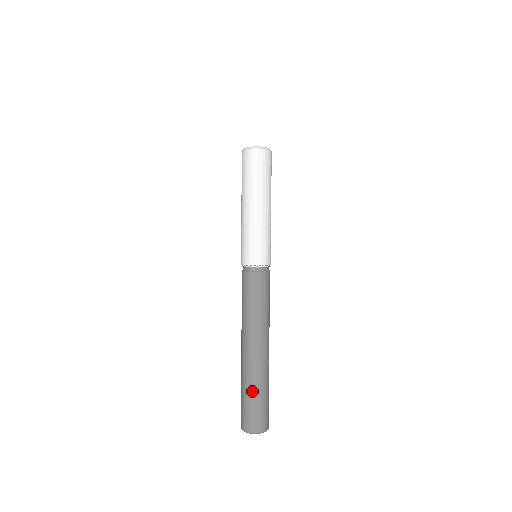
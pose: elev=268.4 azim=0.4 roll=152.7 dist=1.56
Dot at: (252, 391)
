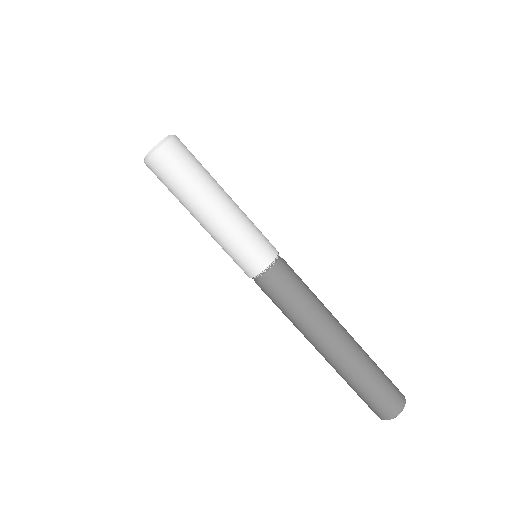
Dot at: (351, 386)
